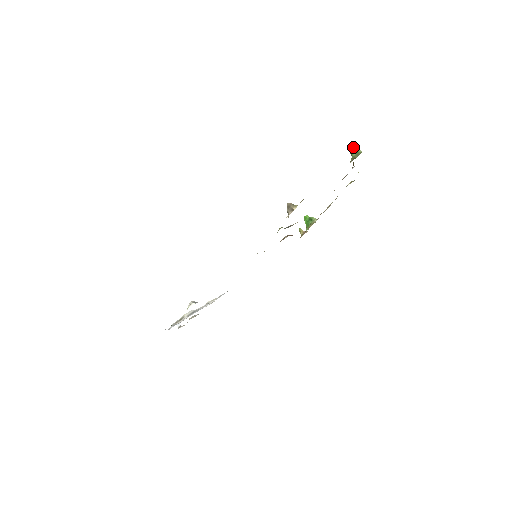
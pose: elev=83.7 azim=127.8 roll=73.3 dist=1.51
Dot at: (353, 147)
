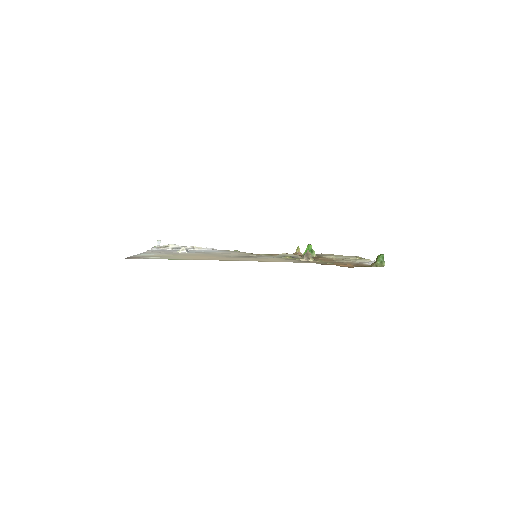
Dot at: (382, 256)
